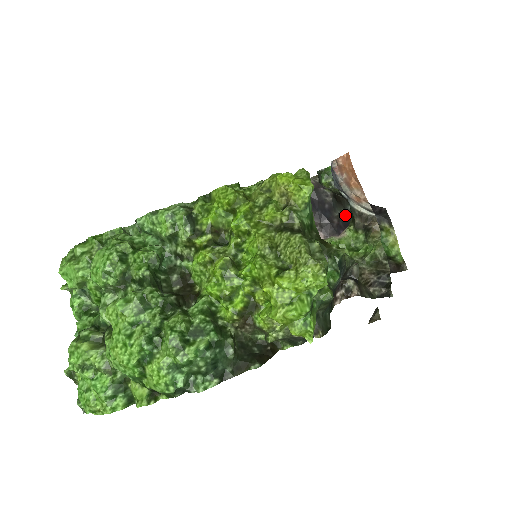
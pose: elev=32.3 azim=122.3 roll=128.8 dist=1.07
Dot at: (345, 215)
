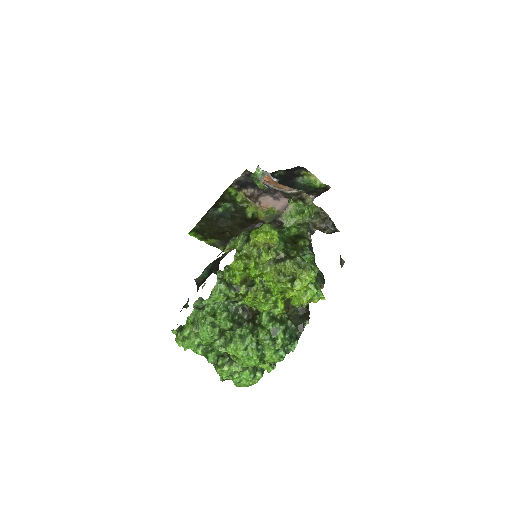
Dot at: occluded
